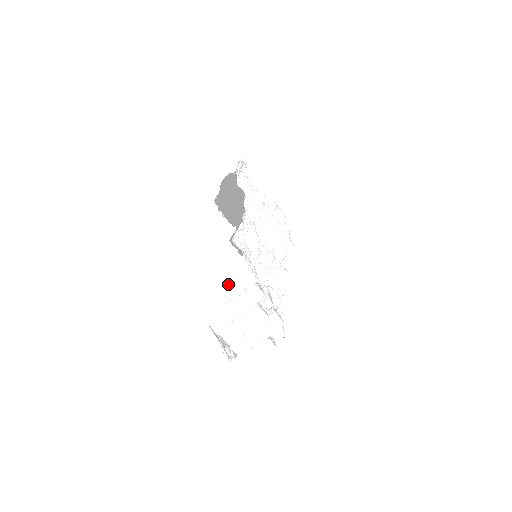
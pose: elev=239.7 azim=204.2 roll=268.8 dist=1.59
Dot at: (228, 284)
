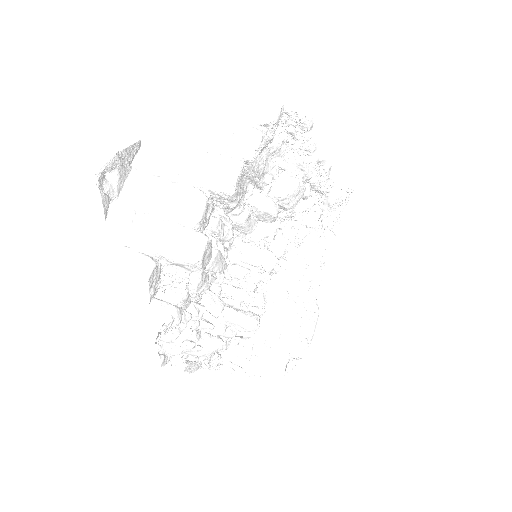
Dot at: (223, 123)
